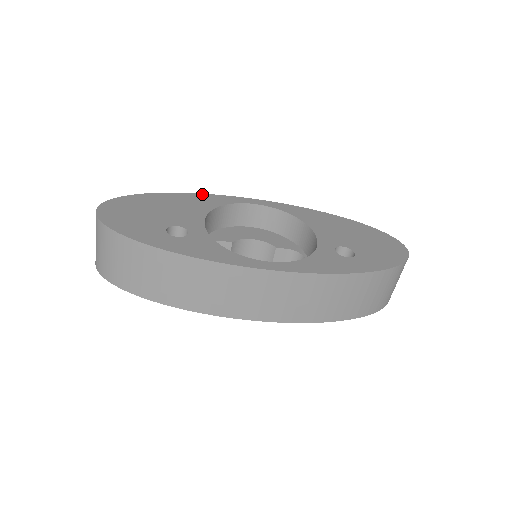
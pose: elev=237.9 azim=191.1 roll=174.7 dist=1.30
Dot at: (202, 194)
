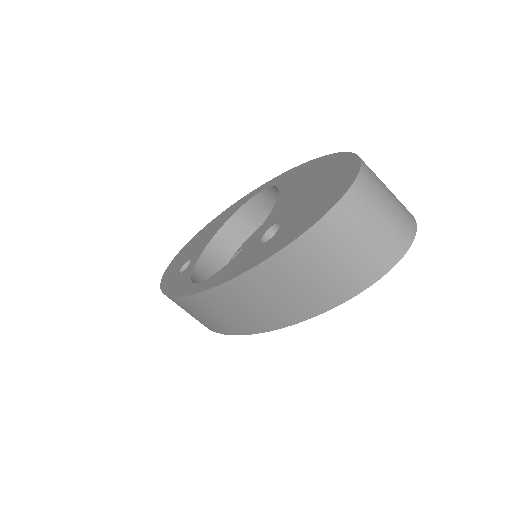
Dot at: (236, 202)
